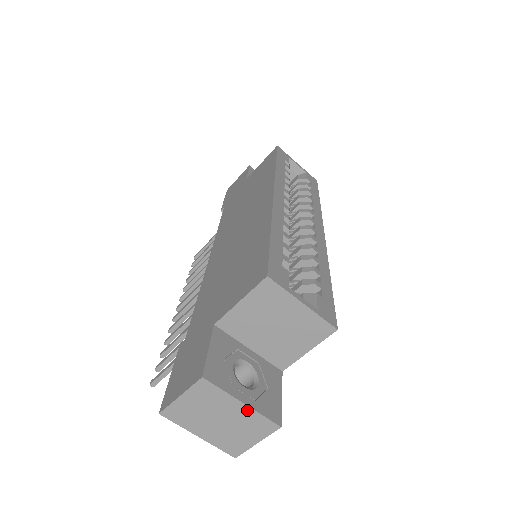
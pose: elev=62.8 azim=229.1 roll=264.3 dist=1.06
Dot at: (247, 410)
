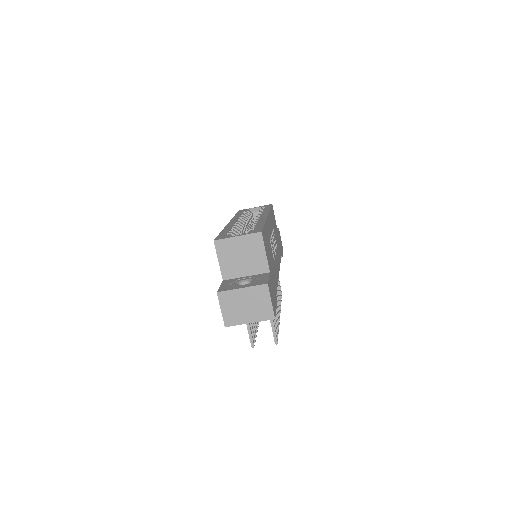
Dot at: (247, 290)
